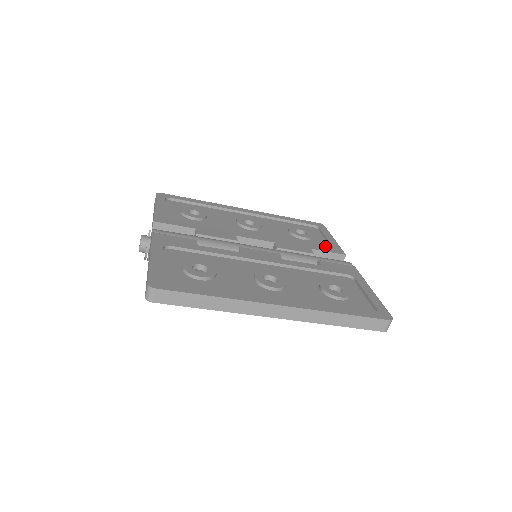
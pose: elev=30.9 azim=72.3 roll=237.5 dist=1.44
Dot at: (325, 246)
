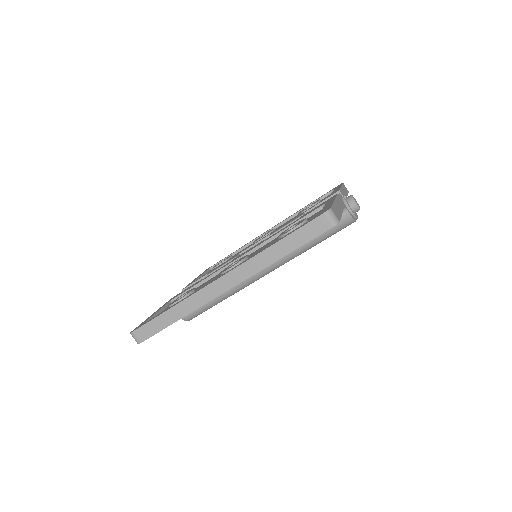
Dot at: occluded
